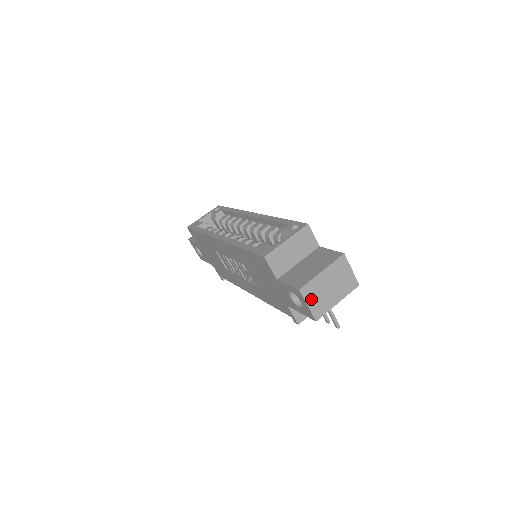
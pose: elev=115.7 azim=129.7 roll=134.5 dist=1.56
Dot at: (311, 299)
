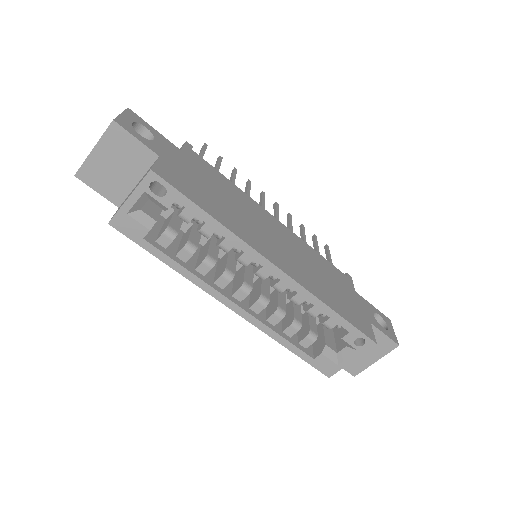
Dot at: occluded
